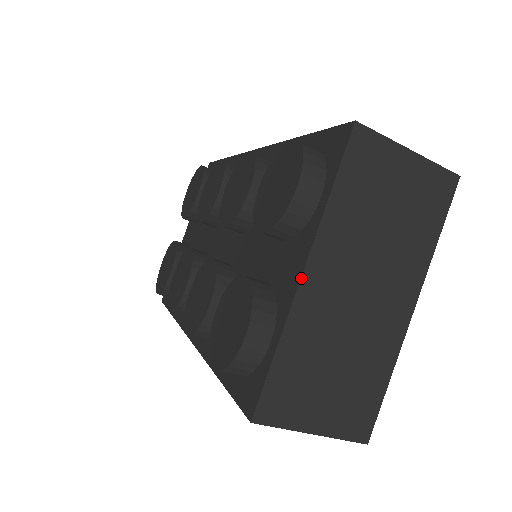
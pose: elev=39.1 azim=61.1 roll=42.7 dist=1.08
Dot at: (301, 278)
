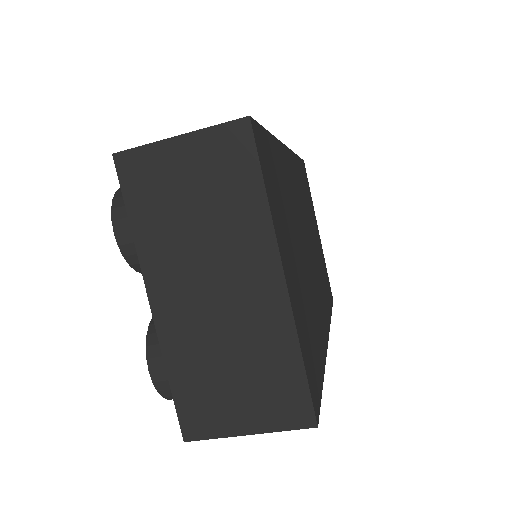
Dot at: (151, 308)
